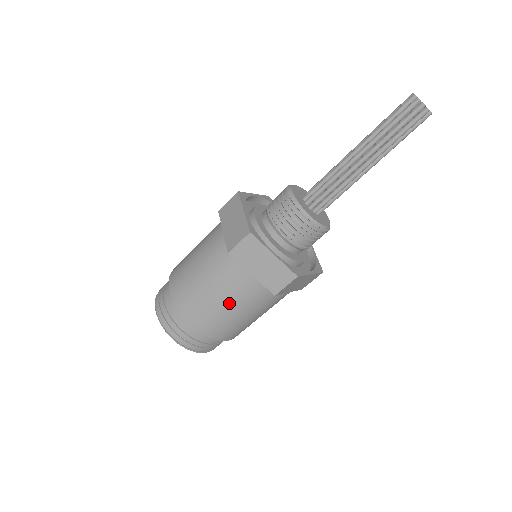
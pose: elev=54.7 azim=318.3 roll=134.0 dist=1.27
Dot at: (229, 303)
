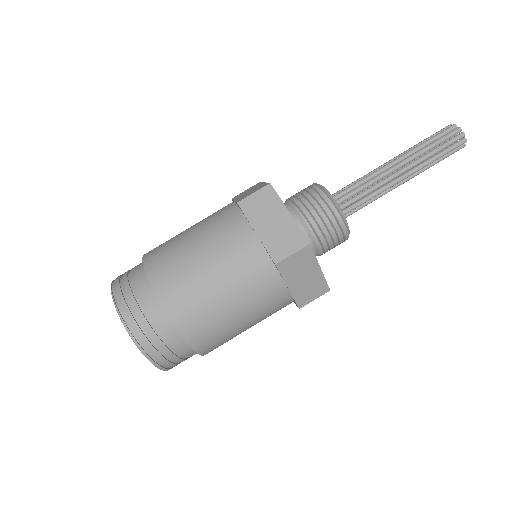
Dot at: (215, 267)
